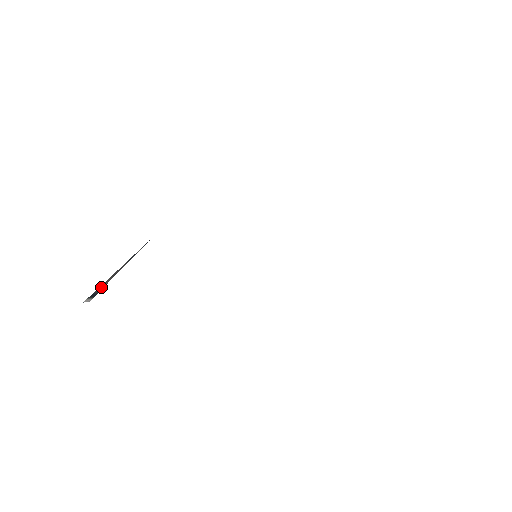
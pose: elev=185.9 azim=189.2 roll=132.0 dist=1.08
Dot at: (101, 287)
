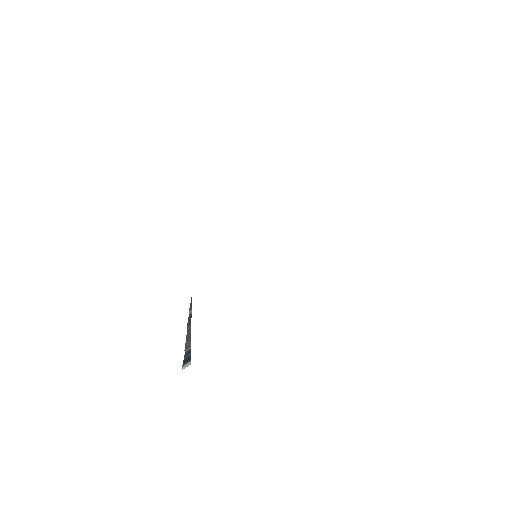
Dot at: (187, 352)
